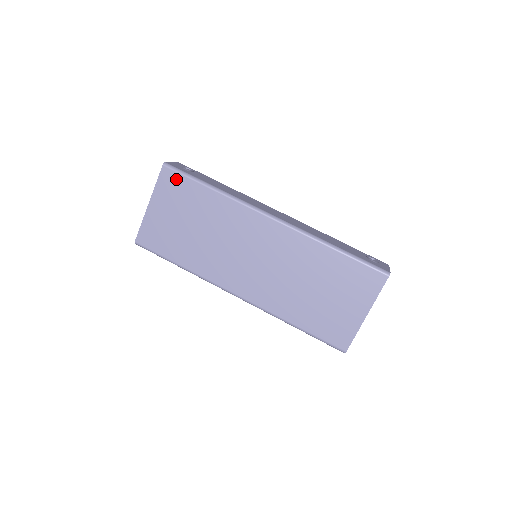
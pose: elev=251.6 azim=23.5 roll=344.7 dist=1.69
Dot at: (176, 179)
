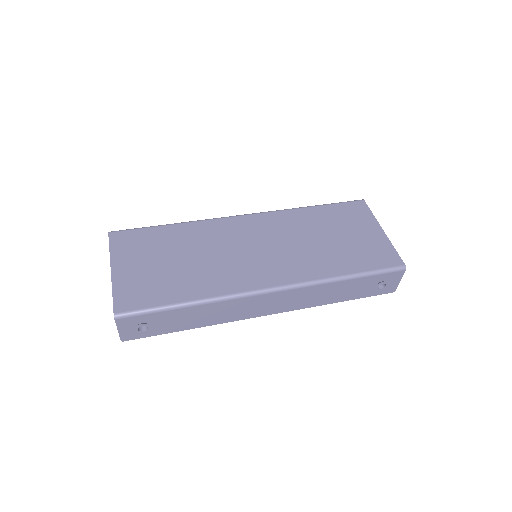
Dot at: (130, 235)
